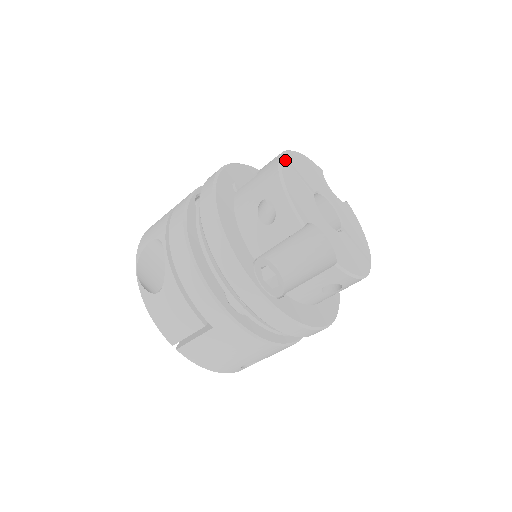
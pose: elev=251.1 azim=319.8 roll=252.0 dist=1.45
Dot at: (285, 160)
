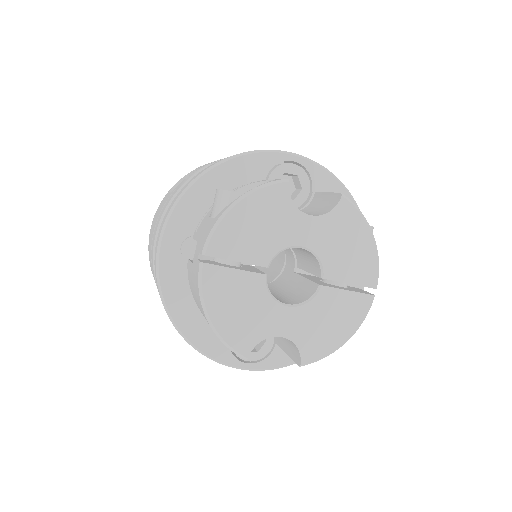
Dot at: (208, 267)
